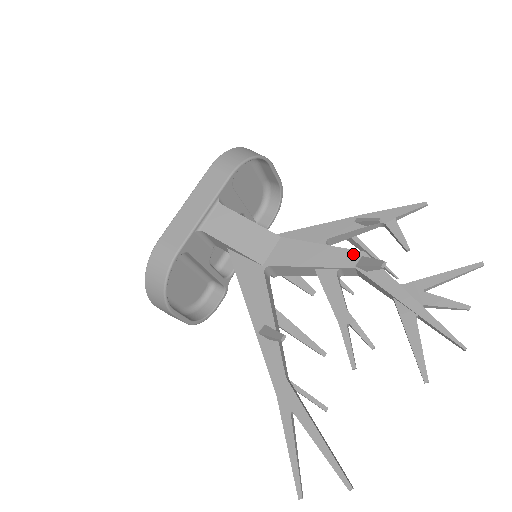
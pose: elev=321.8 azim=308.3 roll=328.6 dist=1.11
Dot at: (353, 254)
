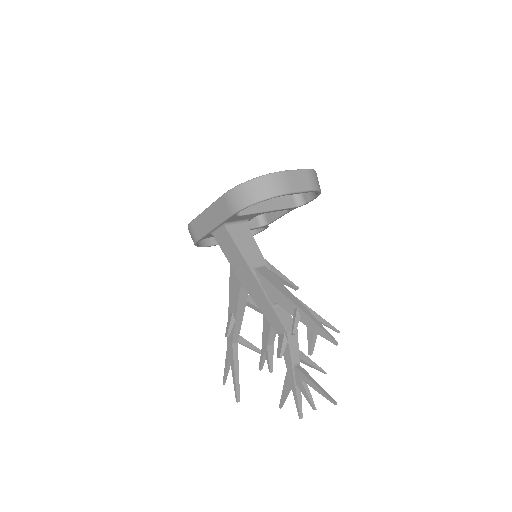
Dot at: (281, 327)
